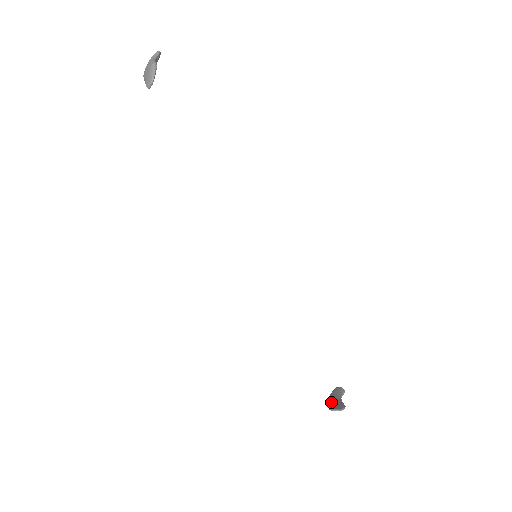
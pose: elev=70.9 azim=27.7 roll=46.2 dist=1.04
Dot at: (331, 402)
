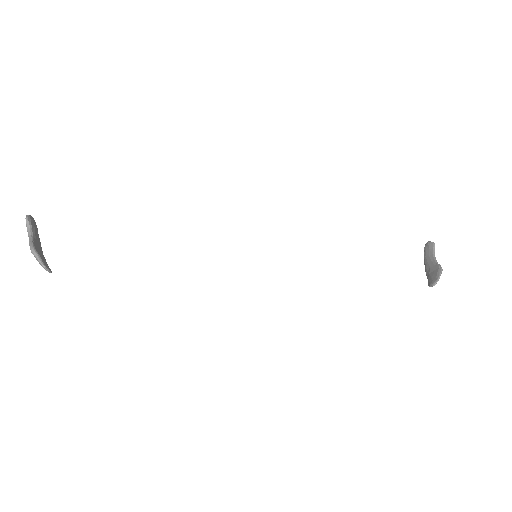
Dot at: (427, 273)
